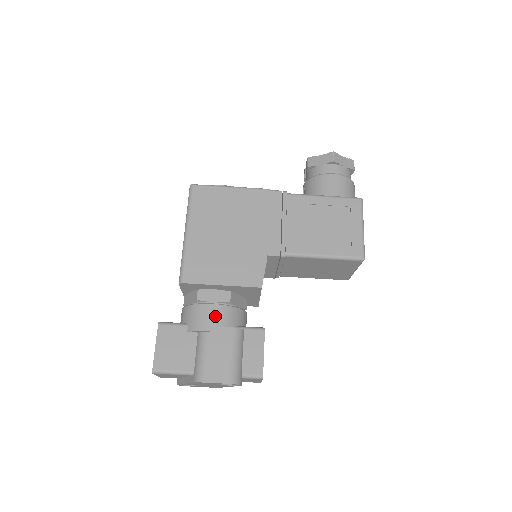
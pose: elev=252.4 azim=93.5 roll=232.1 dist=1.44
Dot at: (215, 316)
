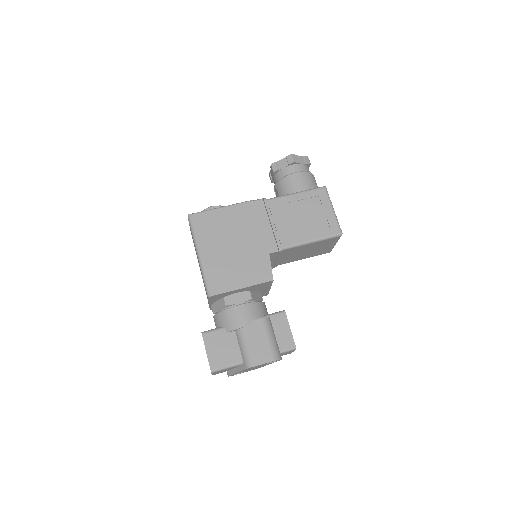
Dot at: (245, 314)
